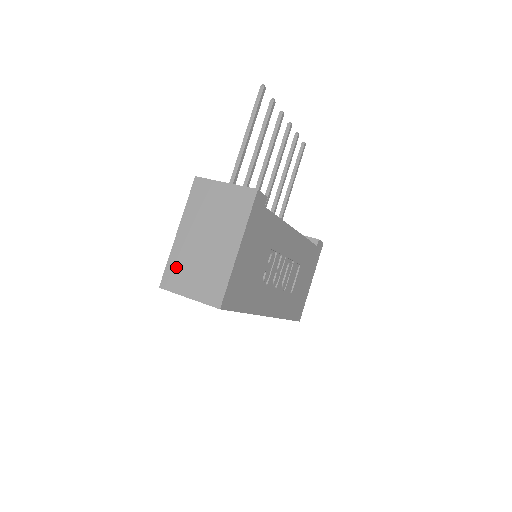
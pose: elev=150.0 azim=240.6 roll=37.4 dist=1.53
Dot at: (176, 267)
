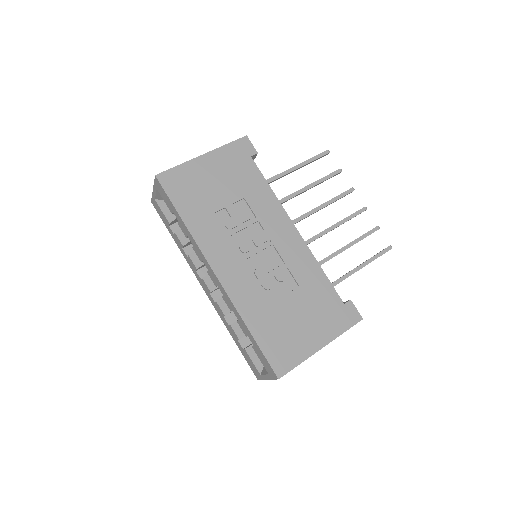
Dot at: occluded
